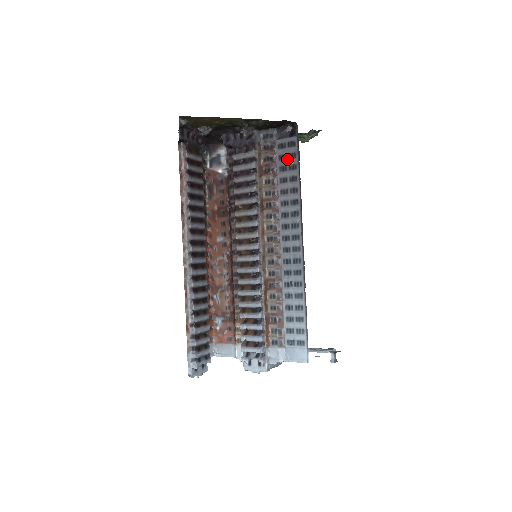
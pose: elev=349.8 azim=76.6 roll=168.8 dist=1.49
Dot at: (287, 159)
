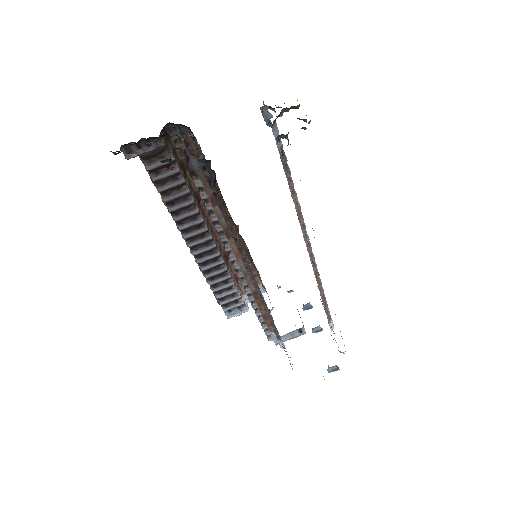
Dot at: occluded
